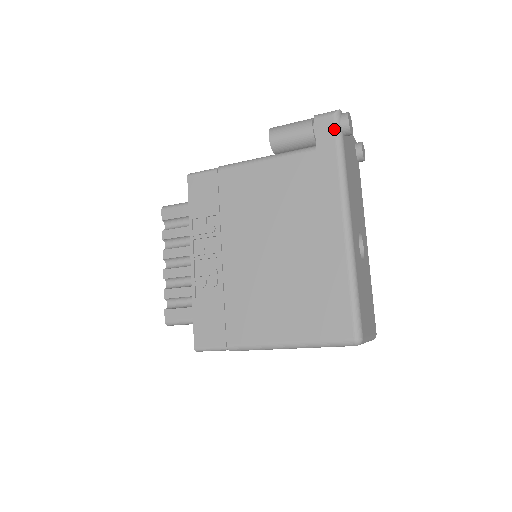
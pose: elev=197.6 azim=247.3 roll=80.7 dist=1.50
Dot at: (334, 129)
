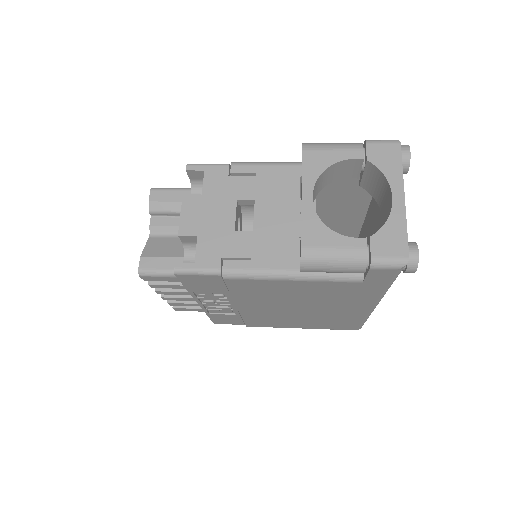
Dot at: (393, 277)
